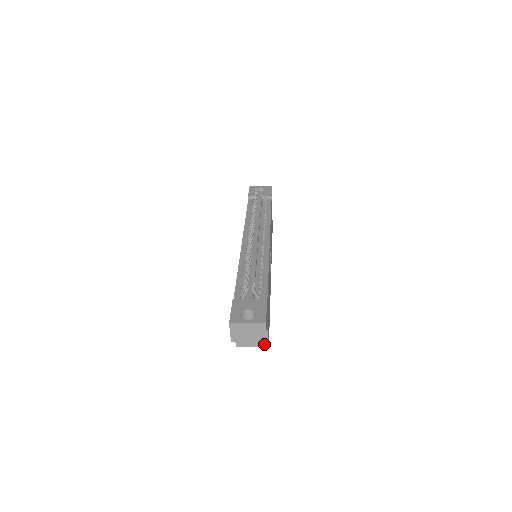
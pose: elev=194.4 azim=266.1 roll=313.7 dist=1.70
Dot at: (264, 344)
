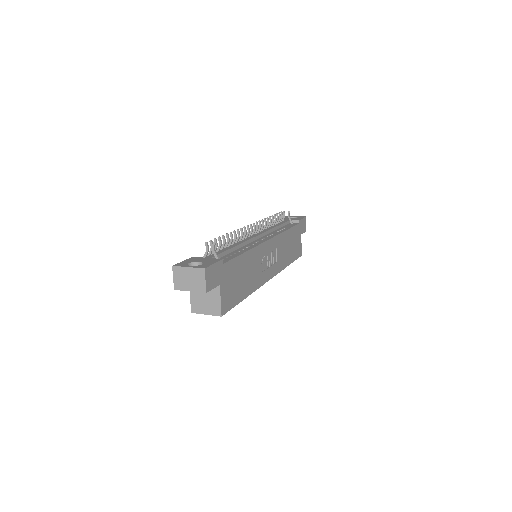
Dot at: (217, 312)
